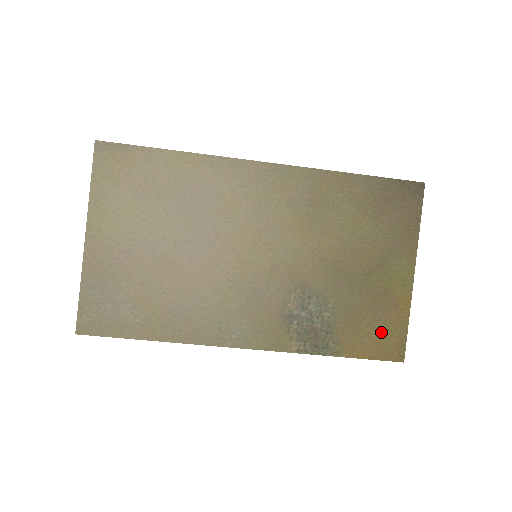
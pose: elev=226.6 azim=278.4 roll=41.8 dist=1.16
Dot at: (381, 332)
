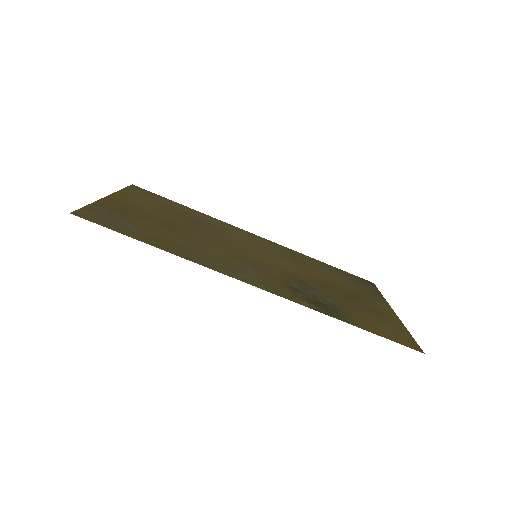
Dot at: (388, 328)
